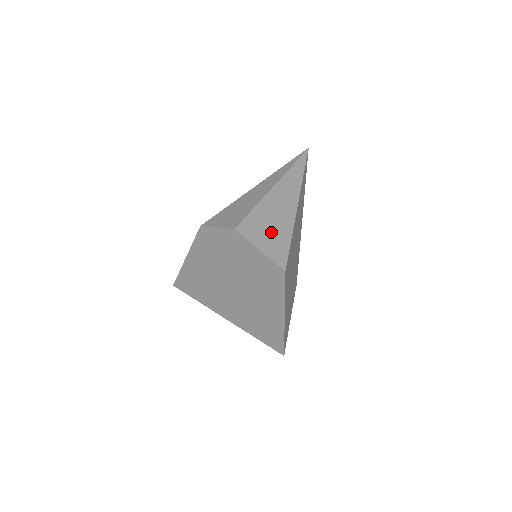
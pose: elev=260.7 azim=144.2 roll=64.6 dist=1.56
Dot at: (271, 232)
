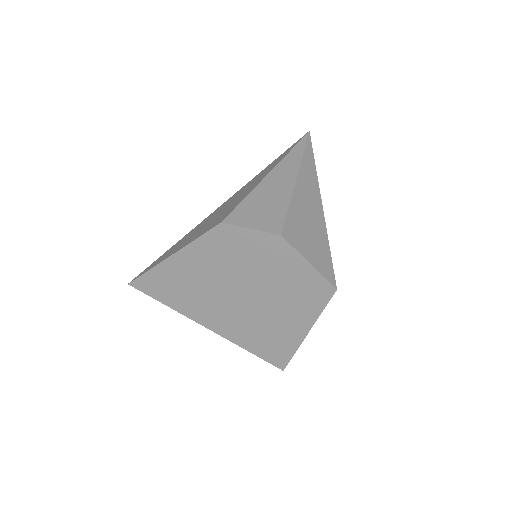
Dot at: (312, 239)
